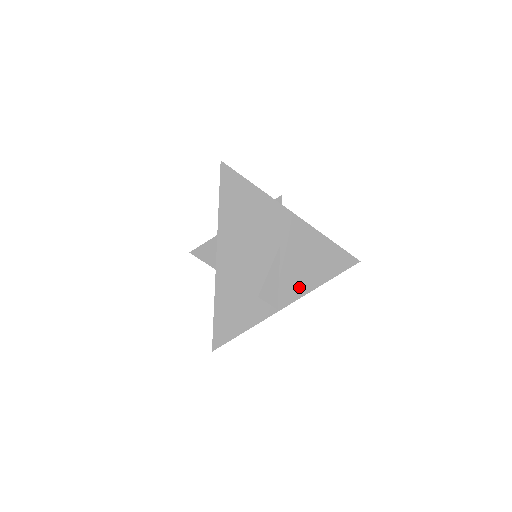
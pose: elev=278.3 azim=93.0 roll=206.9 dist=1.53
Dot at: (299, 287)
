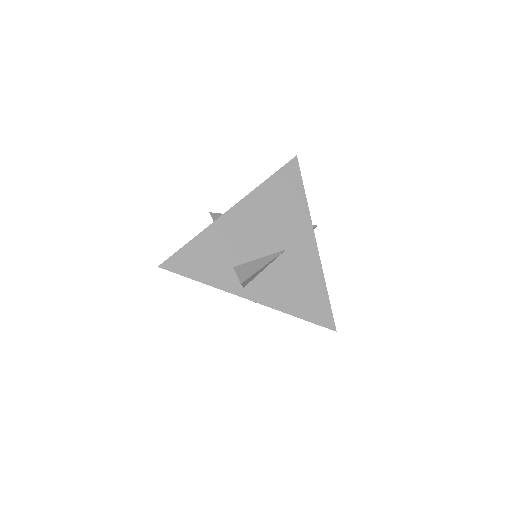
Dot at: (271, 296)
